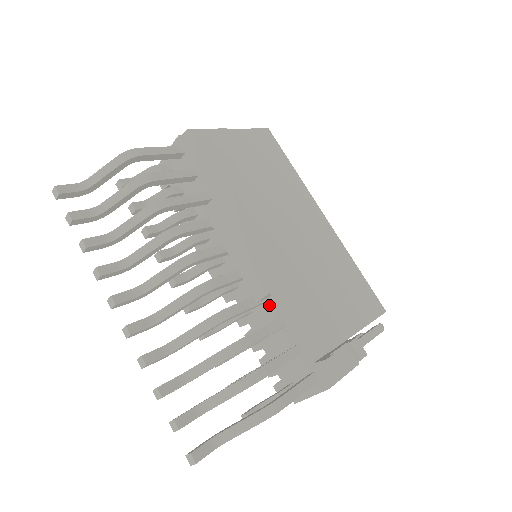
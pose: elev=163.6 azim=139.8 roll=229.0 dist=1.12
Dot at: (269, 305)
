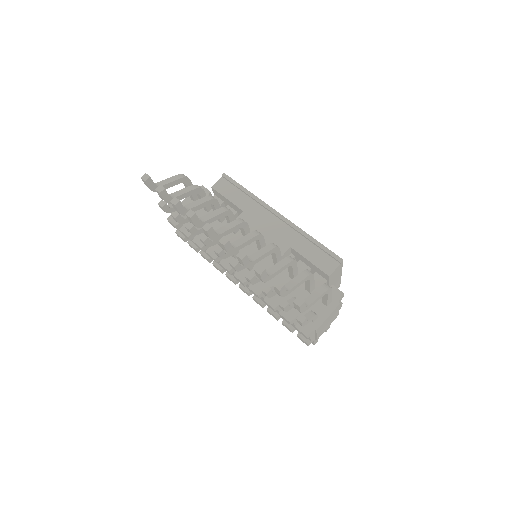
Dot at: occluded
